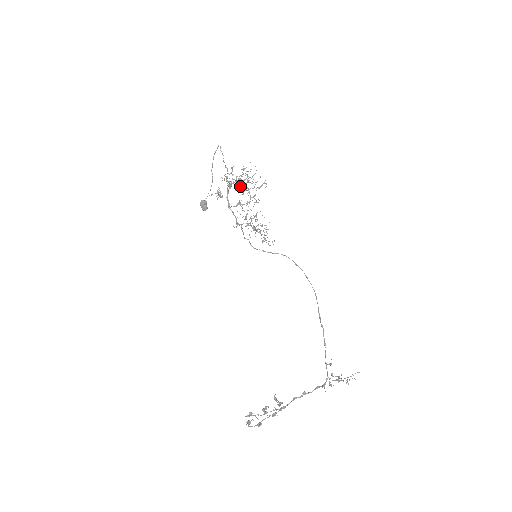
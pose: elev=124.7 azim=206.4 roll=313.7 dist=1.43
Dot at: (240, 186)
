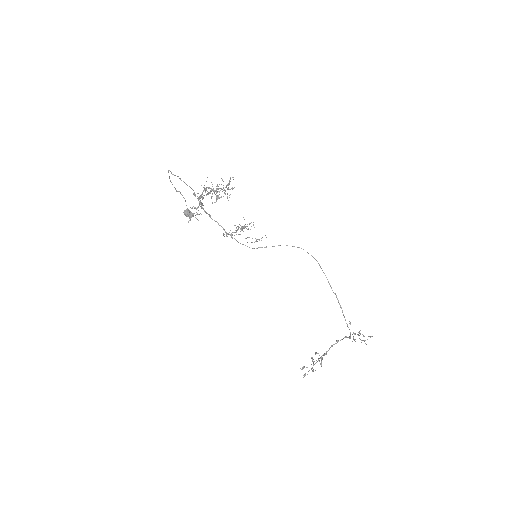
Dot at: occluded
